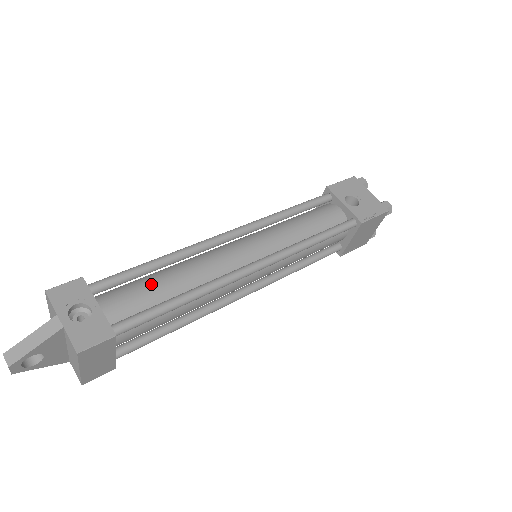
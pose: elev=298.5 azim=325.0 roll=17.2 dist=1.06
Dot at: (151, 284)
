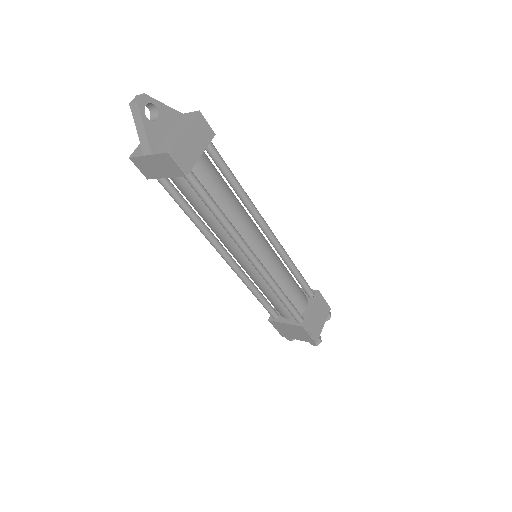
Dot at: occluded
